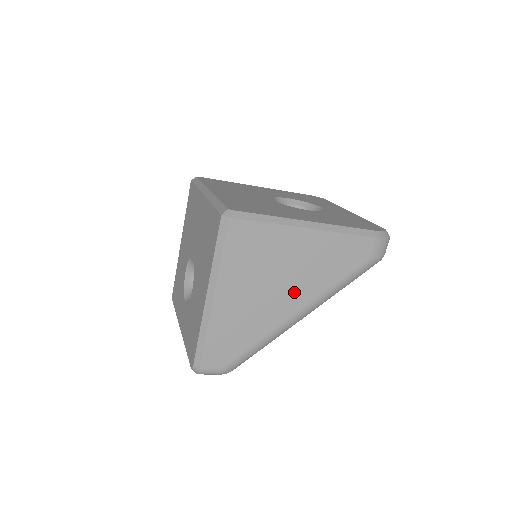
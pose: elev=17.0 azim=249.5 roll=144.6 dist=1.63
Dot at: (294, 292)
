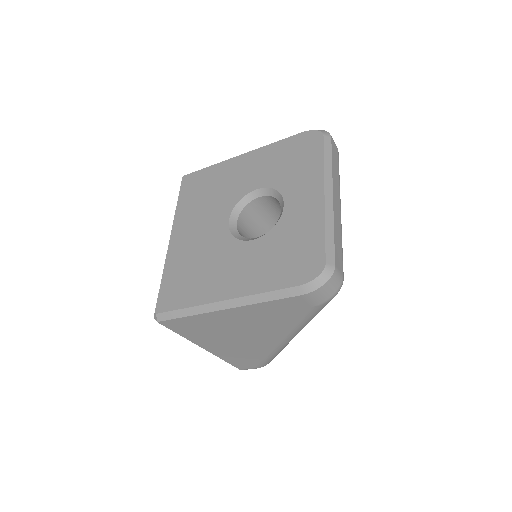
Dot at: (262, 335)
